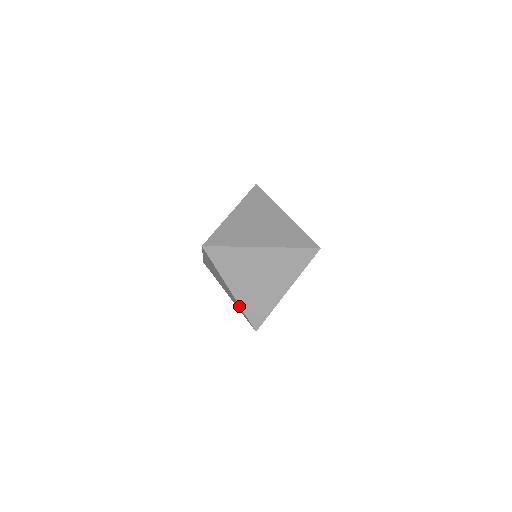
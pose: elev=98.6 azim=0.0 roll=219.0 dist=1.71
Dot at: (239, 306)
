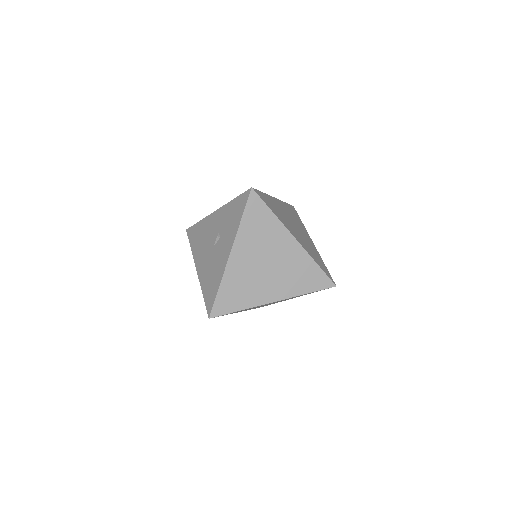
Dot at: occluded
